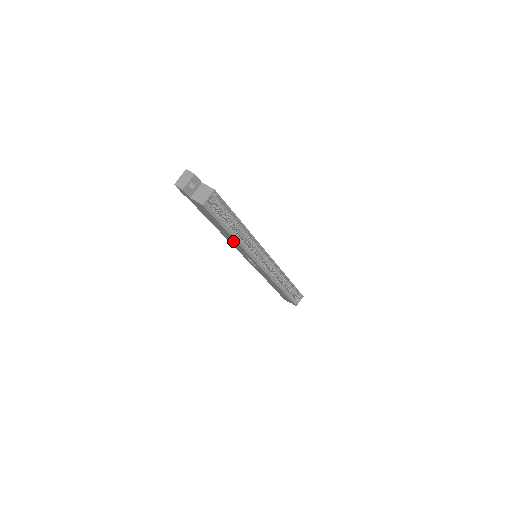
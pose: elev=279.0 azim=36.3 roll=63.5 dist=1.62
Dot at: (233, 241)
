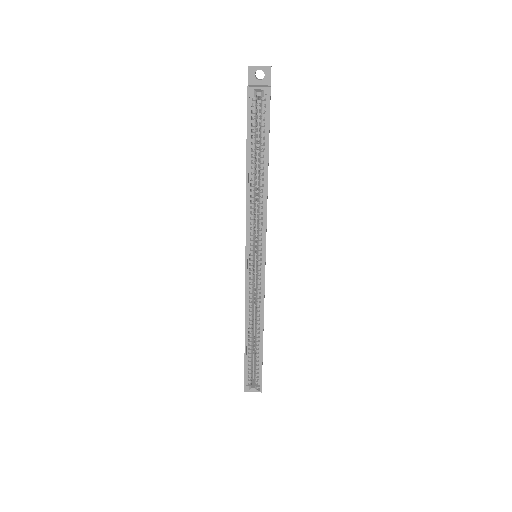
Dot at: occluded
